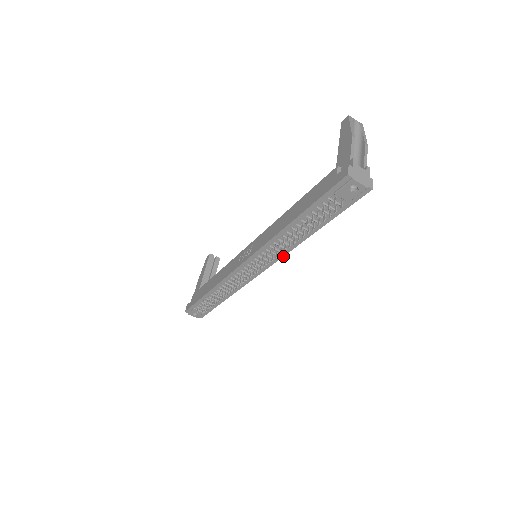
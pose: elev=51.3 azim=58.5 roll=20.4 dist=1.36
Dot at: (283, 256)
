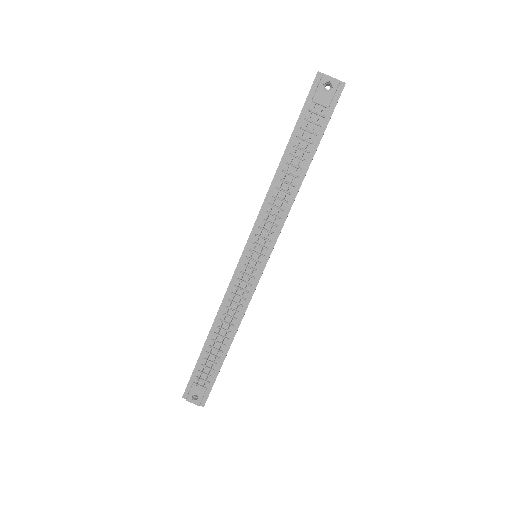
Dot at: (282, 226)
